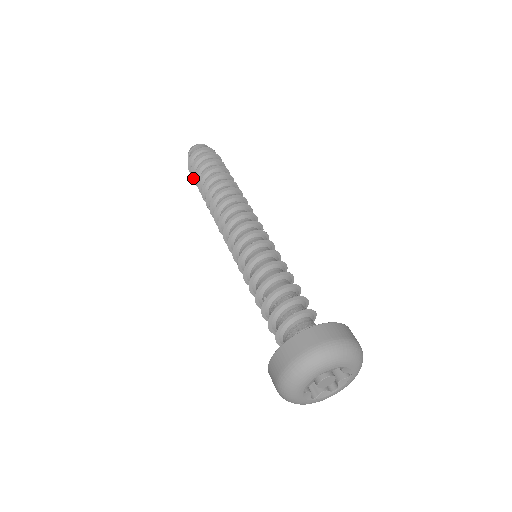
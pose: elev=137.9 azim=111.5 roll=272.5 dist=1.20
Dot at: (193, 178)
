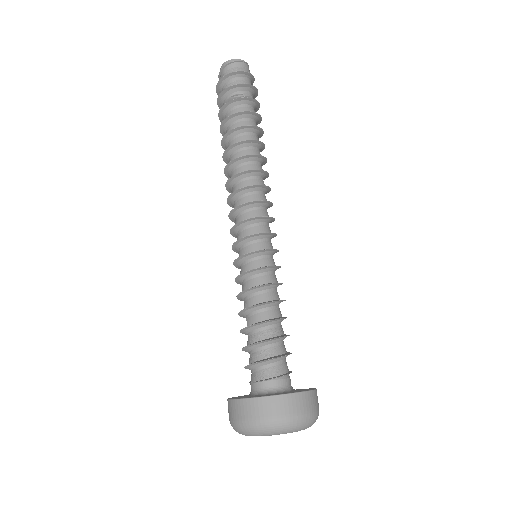
Dot at: (219, 108)
